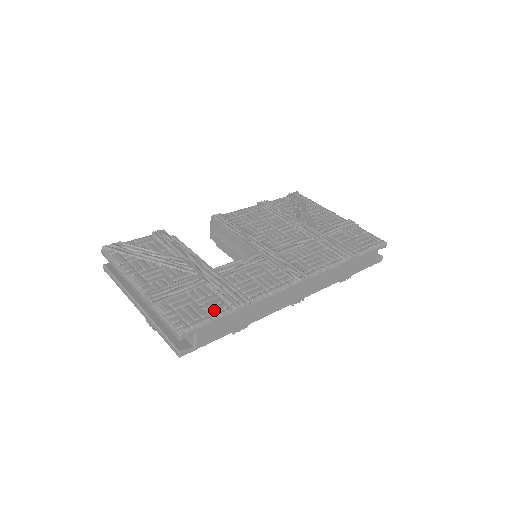
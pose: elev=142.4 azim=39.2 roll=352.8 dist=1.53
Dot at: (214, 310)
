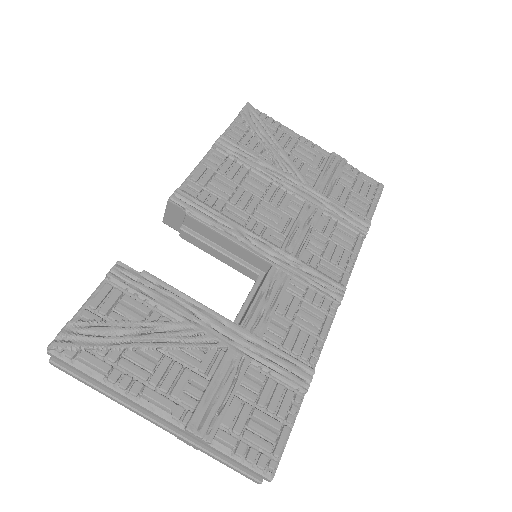
Dot at: (286, 411)
